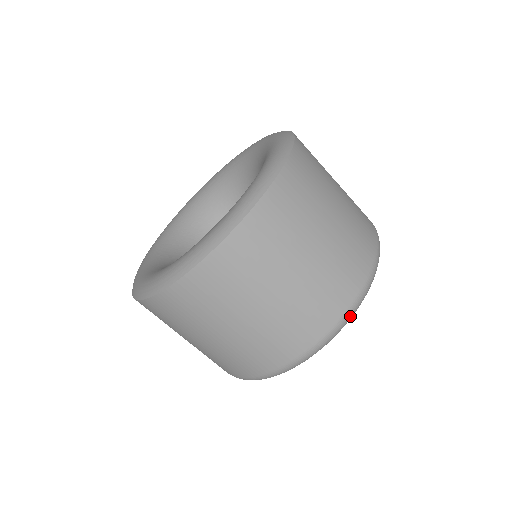
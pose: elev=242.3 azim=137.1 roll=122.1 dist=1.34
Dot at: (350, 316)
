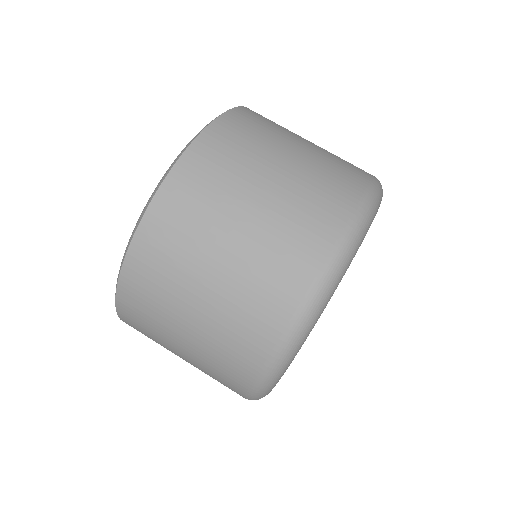
Dot at: (379, 186)
